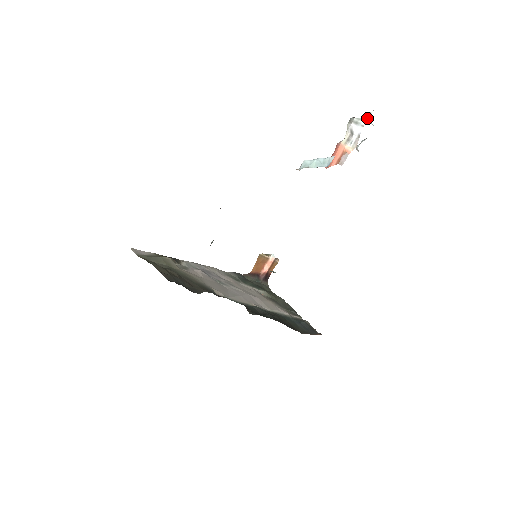
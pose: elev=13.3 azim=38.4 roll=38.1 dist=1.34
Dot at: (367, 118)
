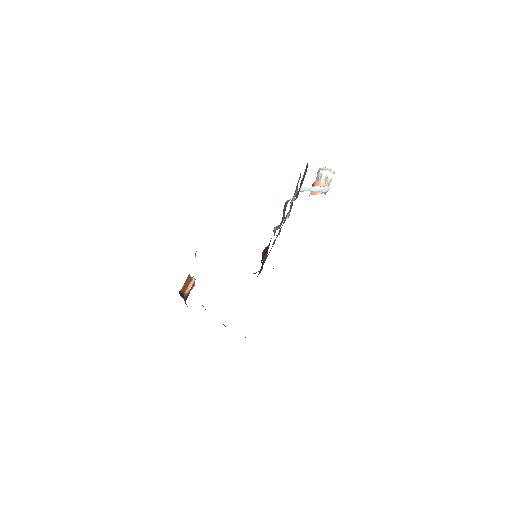
Dot at: occluded
